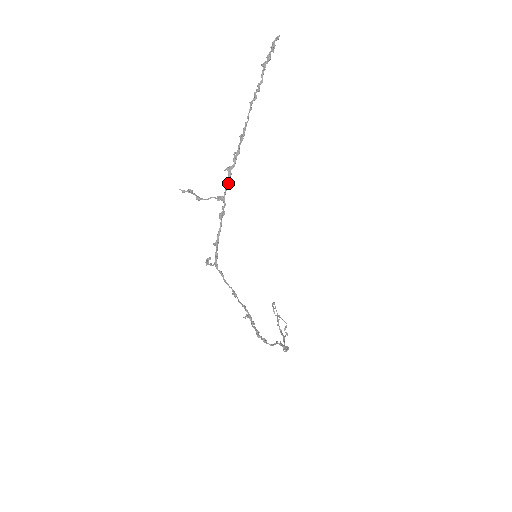
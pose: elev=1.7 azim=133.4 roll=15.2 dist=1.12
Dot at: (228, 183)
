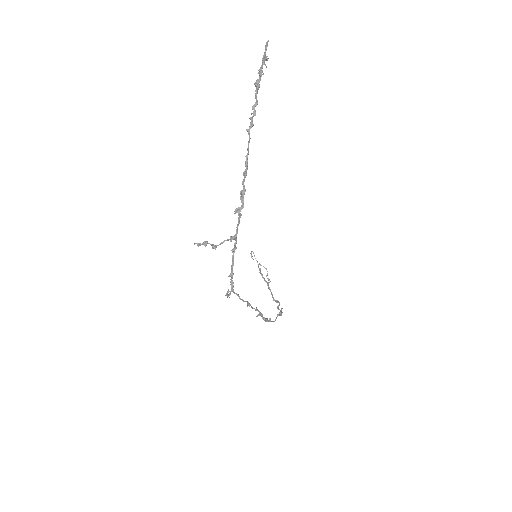
Dot at: occluded
